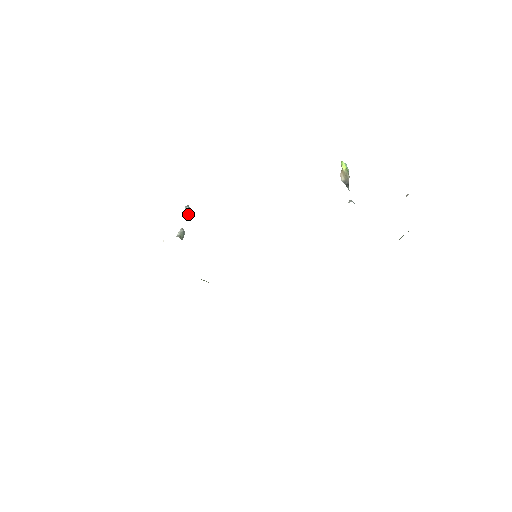
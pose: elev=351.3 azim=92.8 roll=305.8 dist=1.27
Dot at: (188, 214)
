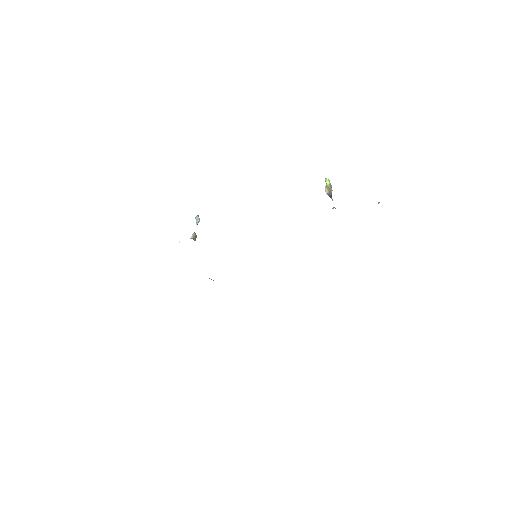
Dot at: (198, 222)
